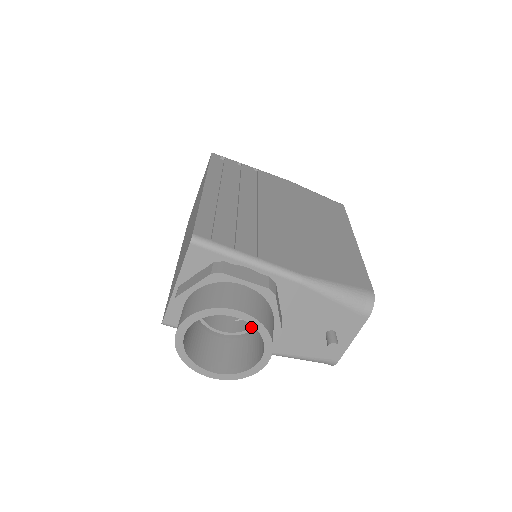
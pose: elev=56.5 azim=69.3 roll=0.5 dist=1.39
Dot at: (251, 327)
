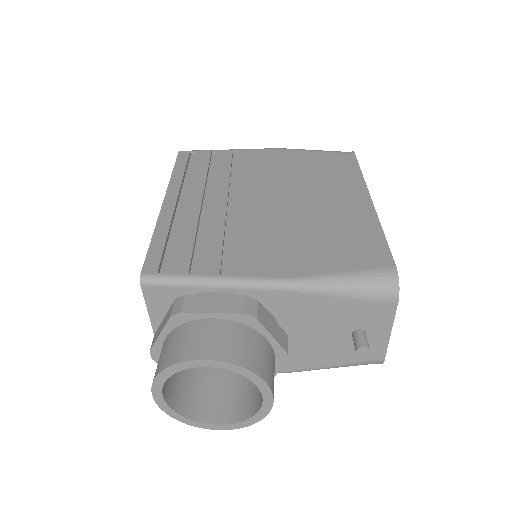
Dot at: occluded
